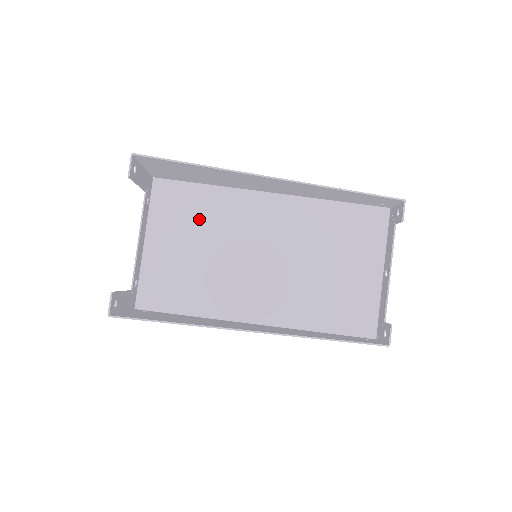
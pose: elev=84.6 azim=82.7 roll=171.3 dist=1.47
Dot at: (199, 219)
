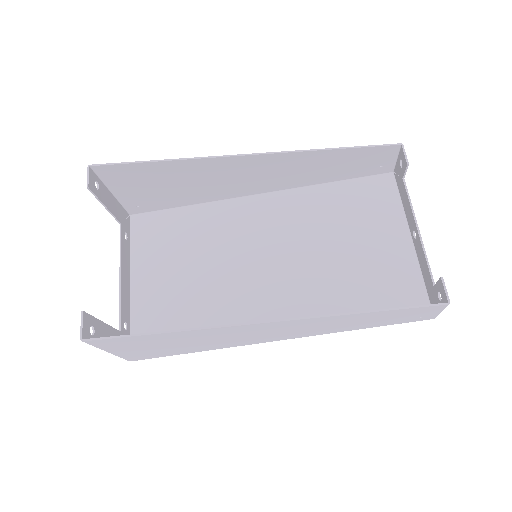
Dot at: (186, 242)
